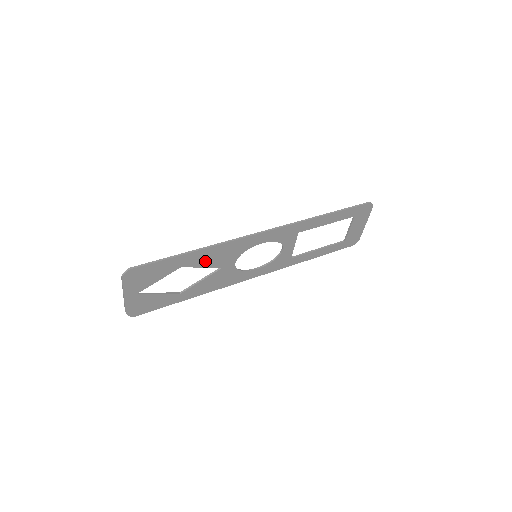
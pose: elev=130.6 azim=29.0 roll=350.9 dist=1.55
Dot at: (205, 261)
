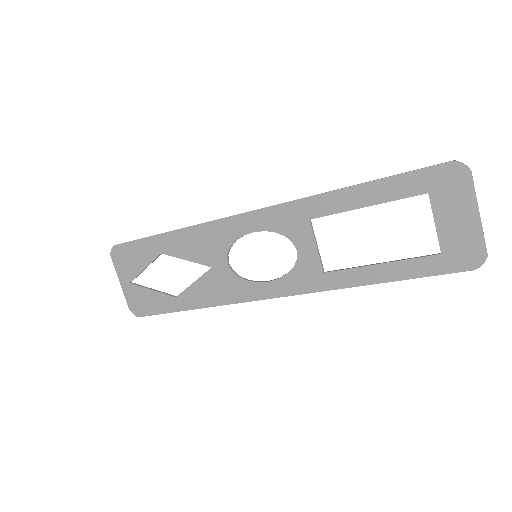
Dot at: (186, 250)
